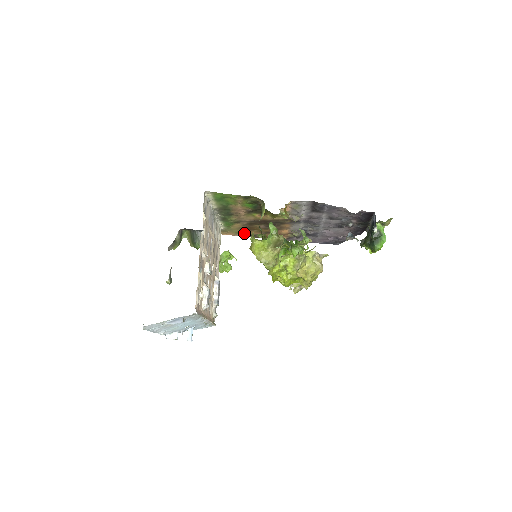
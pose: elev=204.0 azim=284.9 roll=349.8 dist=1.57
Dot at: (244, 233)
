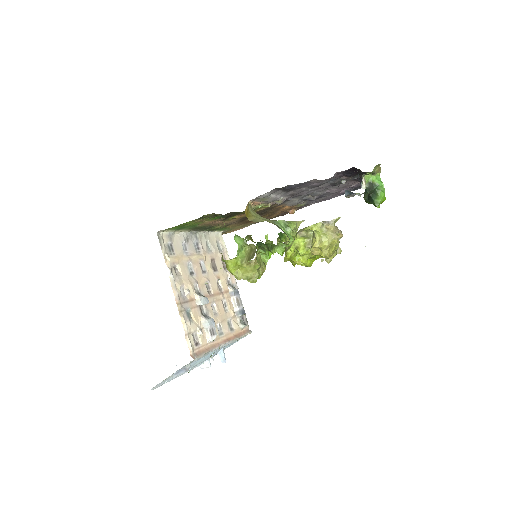
Dot at: (249, 224)
